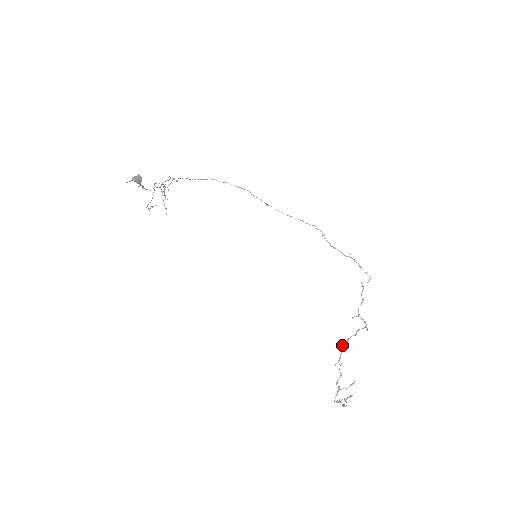
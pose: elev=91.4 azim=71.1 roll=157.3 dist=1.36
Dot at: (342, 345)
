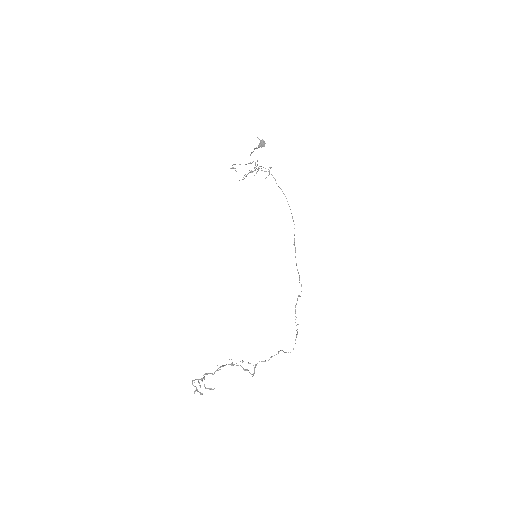
Dot at: occluded
